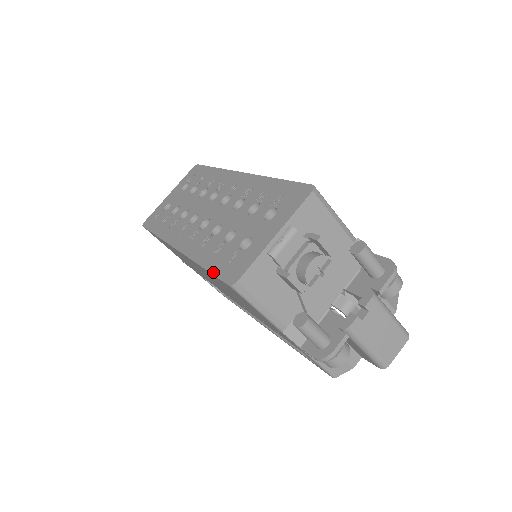
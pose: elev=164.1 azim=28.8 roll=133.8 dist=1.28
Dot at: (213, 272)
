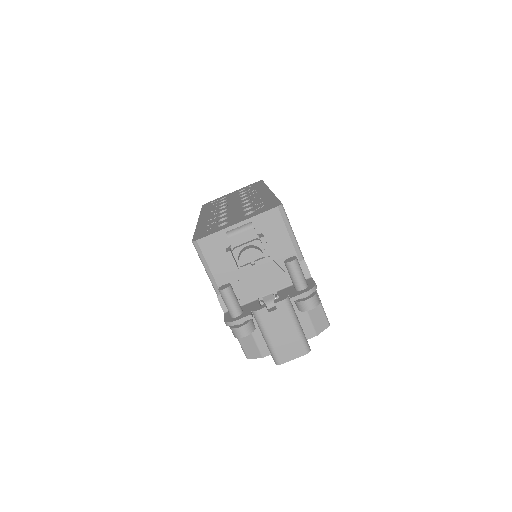
Dot at: (195, 234)
